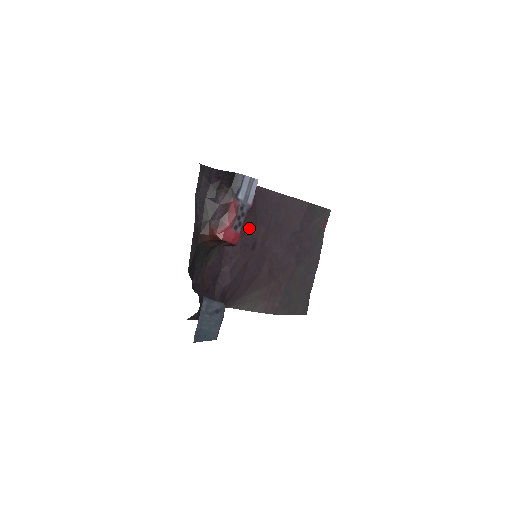
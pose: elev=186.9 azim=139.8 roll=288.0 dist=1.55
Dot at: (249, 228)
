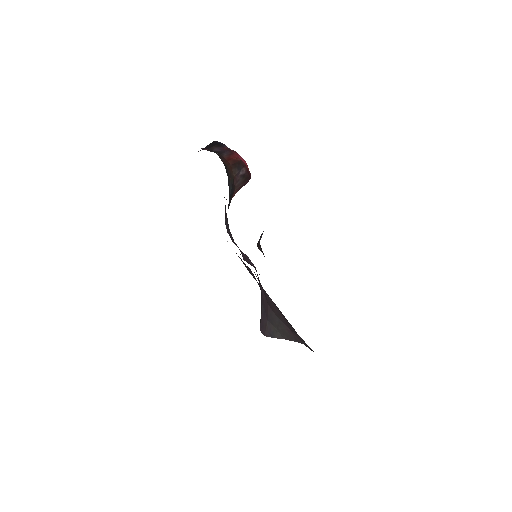
Dot at: occluded
